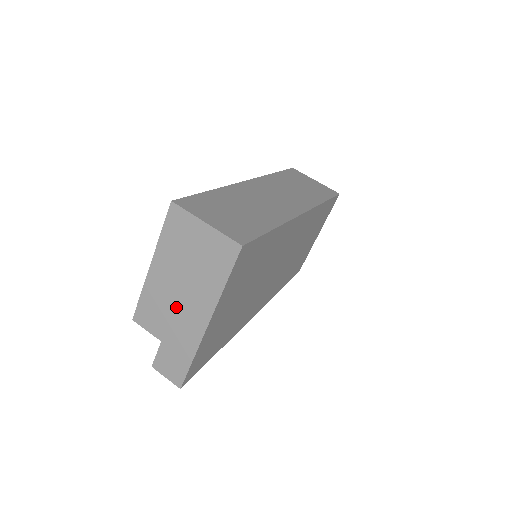
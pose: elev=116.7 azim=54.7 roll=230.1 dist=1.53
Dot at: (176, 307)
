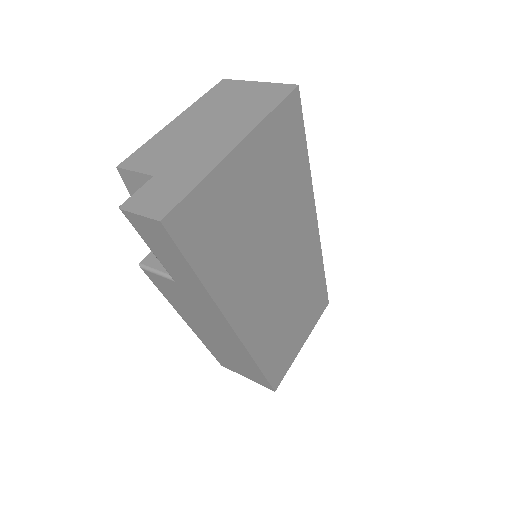
Dot at: (196, 140)
